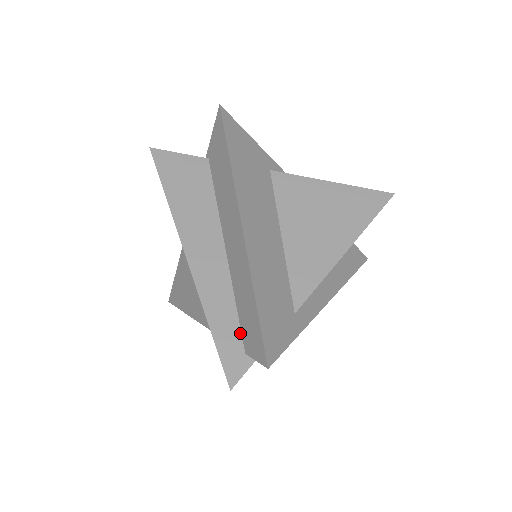
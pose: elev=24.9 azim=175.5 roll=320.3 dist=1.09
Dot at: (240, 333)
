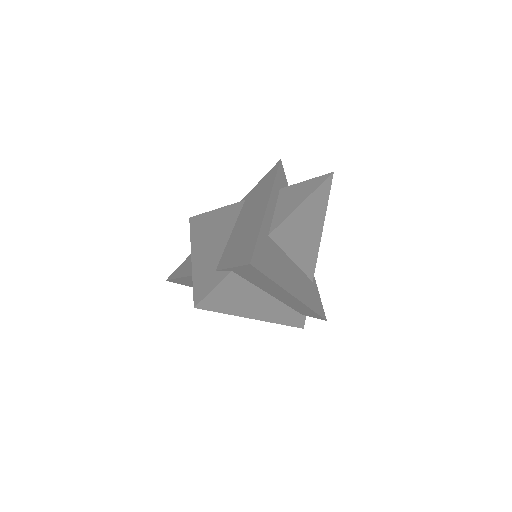
Dot at: (297, 313)
